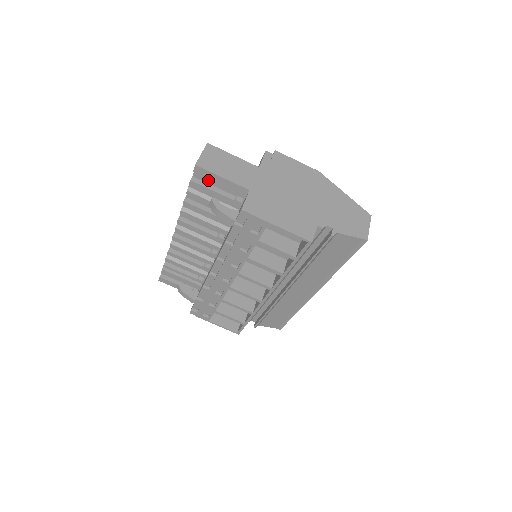
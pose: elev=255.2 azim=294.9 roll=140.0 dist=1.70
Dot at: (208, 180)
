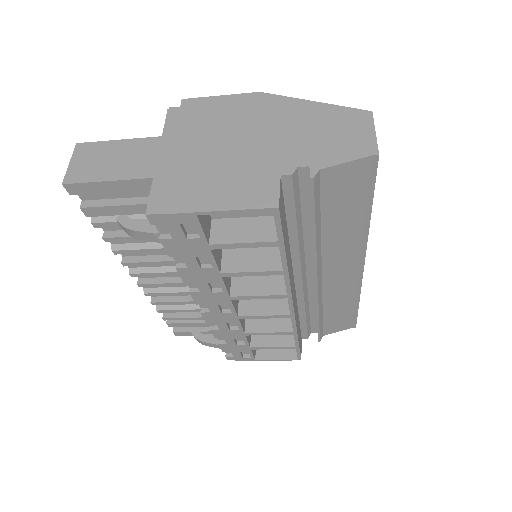
Dot at: (102, 194)
